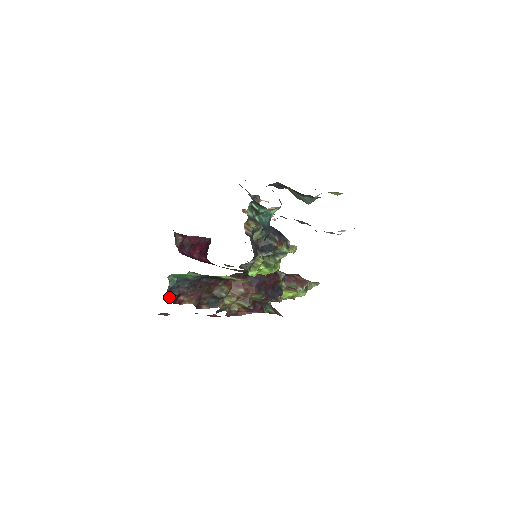
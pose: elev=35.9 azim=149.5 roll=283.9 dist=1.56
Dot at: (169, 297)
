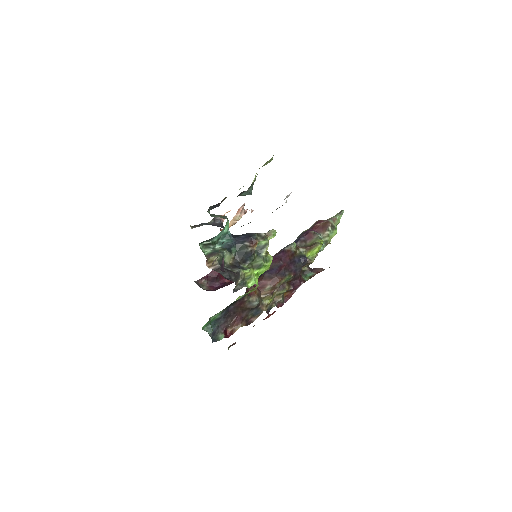
Dot at: (218, 339)
